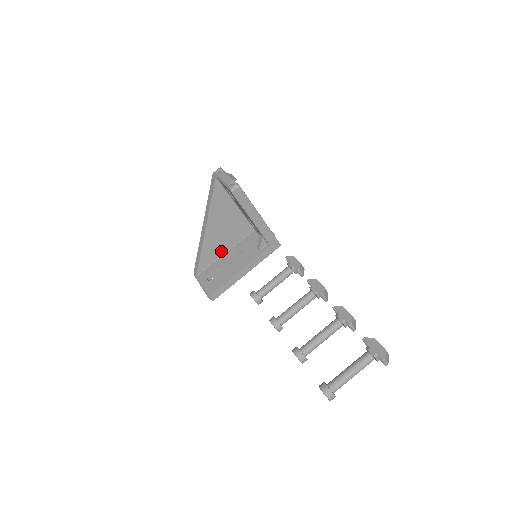
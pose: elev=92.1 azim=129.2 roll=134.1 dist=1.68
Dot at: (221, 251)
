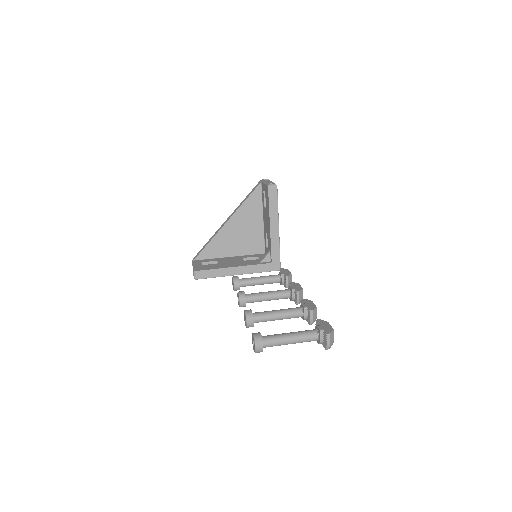
Dot at: (227, 252)
